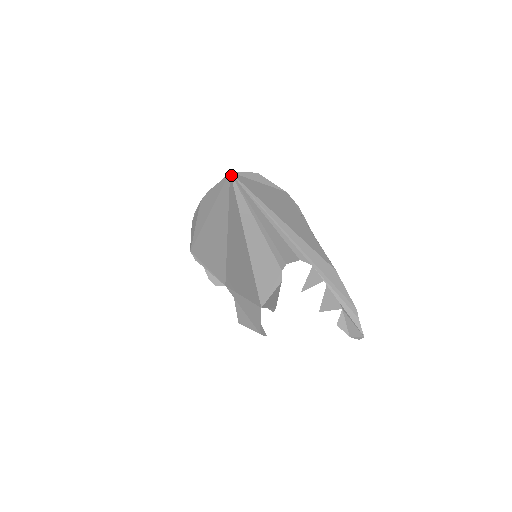
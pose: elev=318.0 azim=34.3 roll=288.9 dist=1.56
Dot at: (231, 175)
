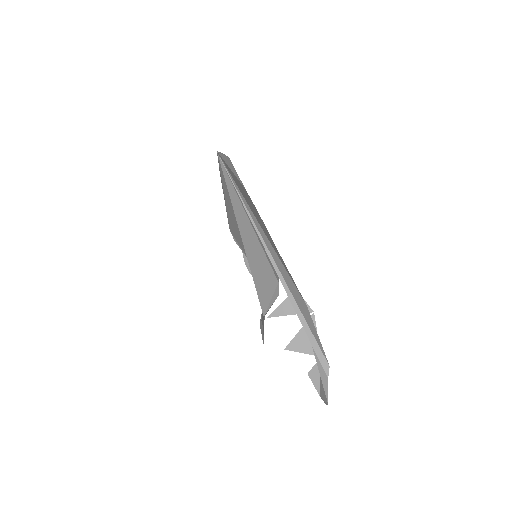
Dot at: (218, 155)
